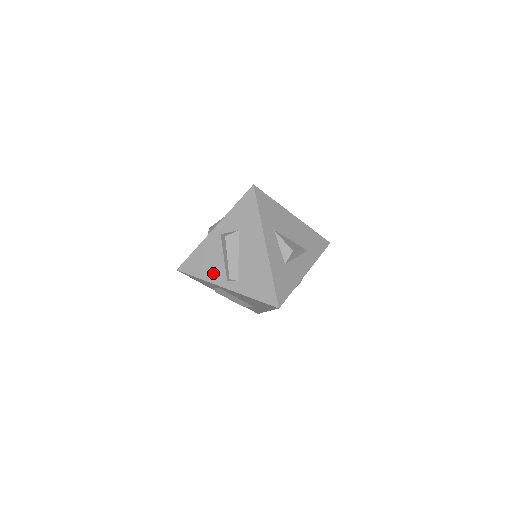
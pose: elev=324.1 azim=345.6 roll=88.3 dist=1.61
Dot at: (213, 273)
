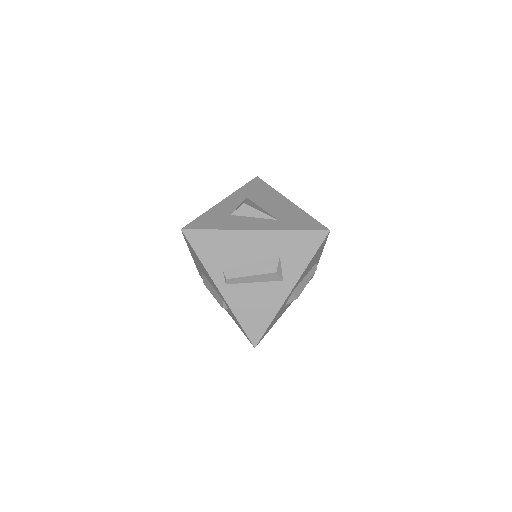
Dot at: occluded
